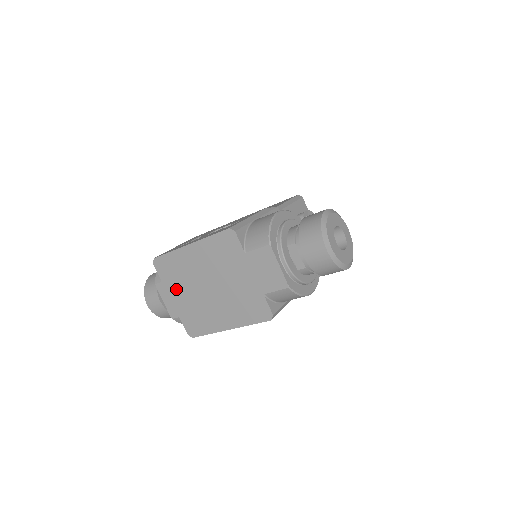
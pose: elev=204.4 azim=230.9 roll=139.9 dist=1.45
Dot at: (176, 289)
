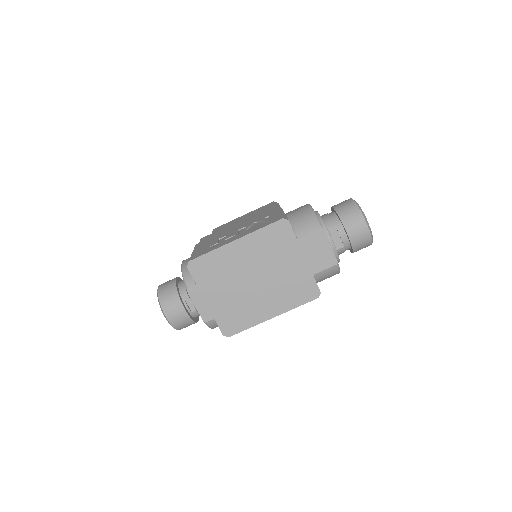
Dot at: (214, 289)
